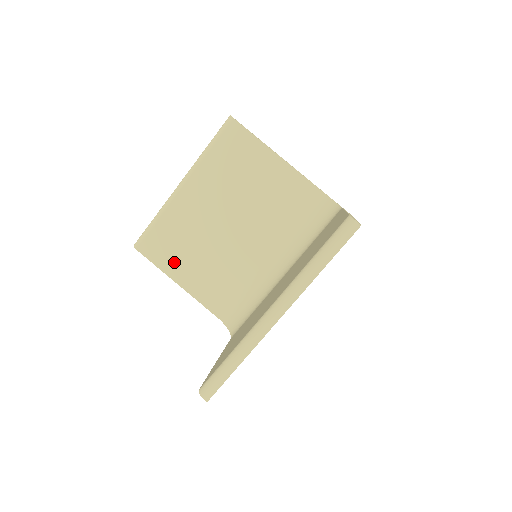
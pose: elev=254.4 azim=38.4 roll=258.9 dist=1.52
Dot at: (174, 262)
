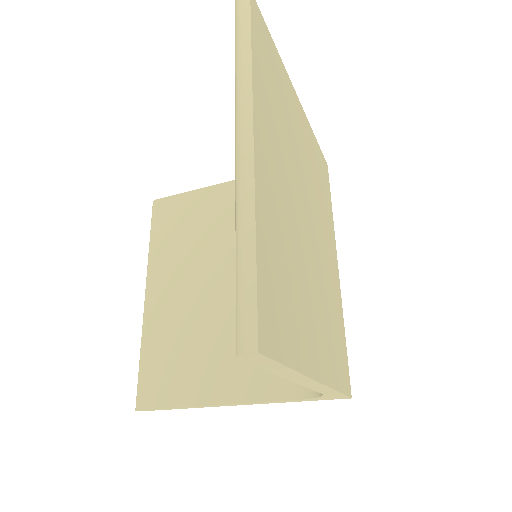
Dot at: (190, 381)
